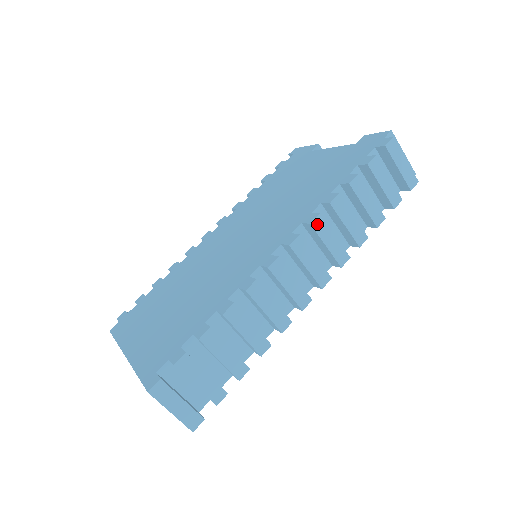
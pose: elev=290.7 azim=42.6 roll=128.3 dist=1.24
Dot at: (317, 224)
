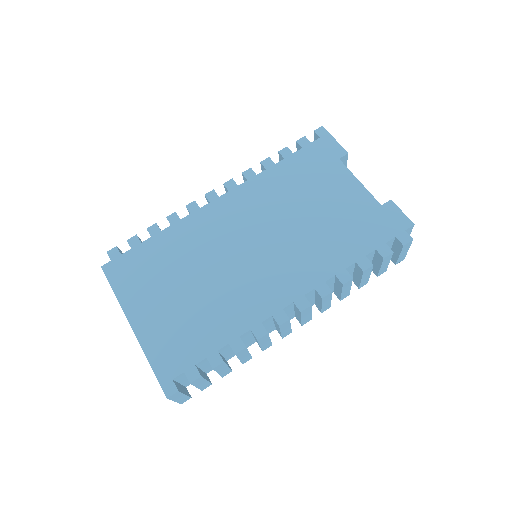
Dot at: (326, 297)
